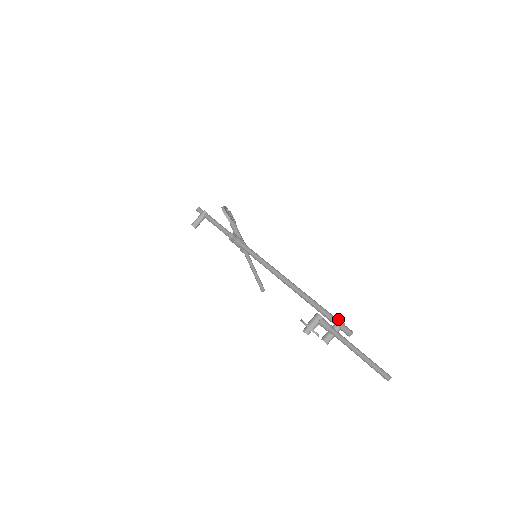
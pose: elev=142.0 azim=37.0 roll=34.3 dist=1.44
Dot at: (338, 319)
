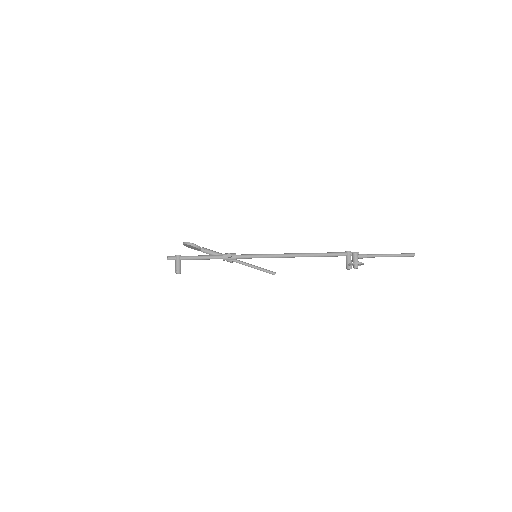
Dot at: (347, 252)
